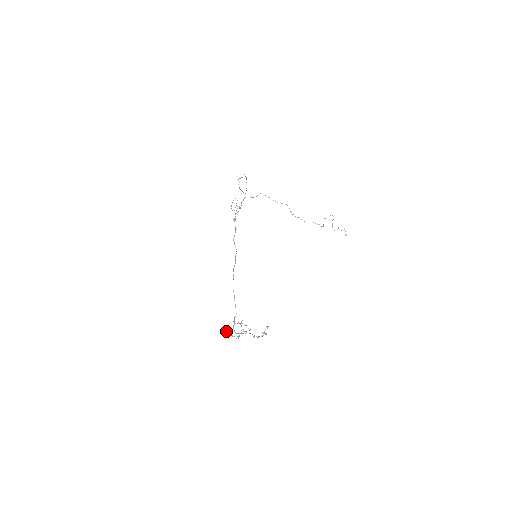
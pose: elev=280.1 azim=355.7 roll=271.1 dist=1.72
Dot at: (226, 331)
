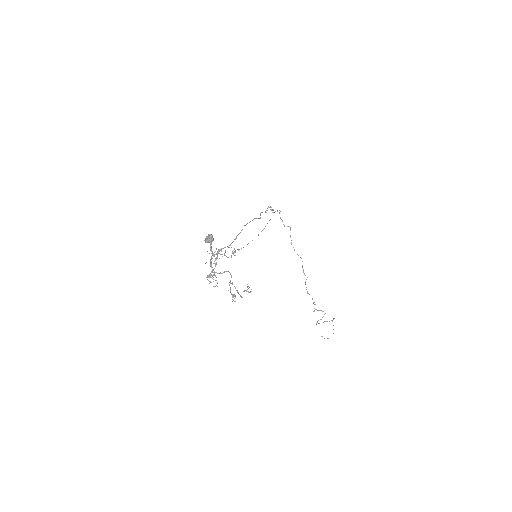
Dot at: (213, 240)
